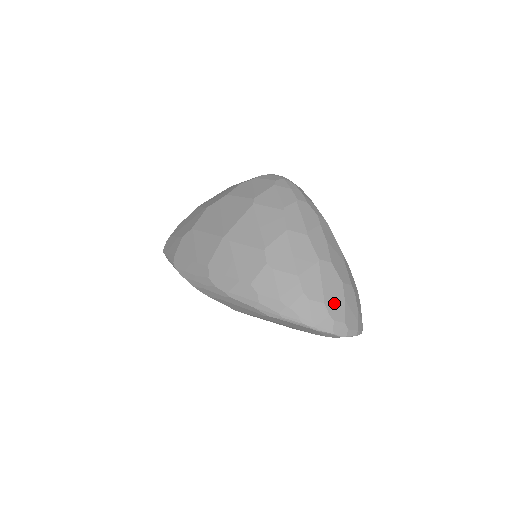
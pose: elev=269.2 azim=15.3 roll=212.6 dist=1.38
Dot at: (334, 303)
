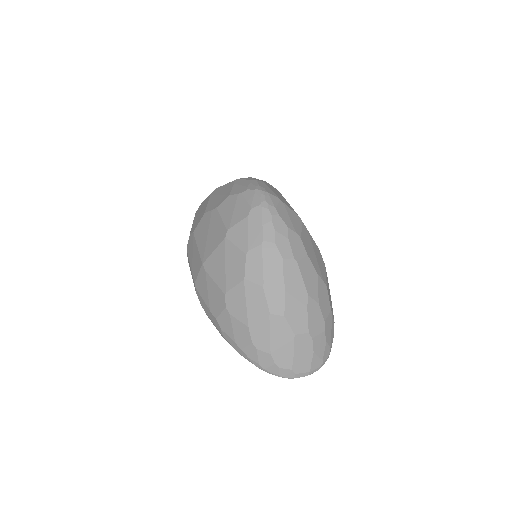
Dot at: (281, 353)
